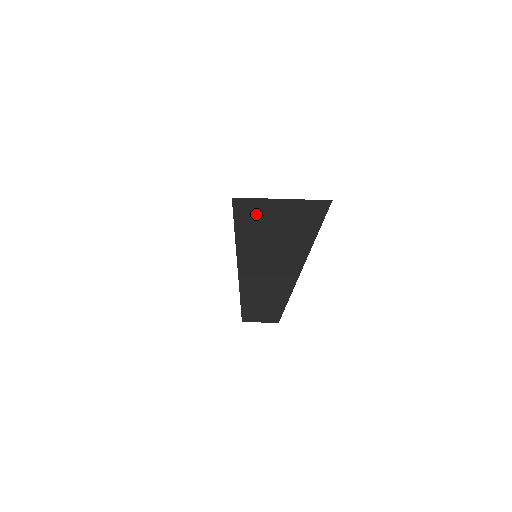
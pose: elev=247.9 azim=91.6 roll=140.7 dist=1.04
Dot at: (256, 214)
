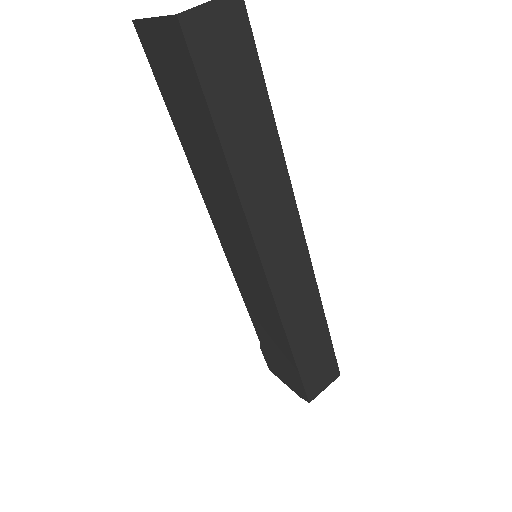
Dot at: (204, 43)
